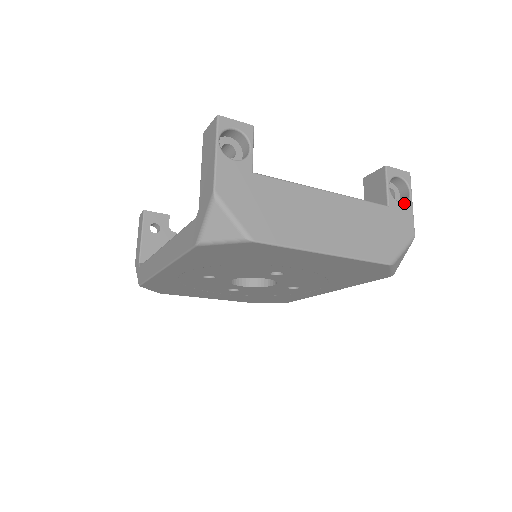
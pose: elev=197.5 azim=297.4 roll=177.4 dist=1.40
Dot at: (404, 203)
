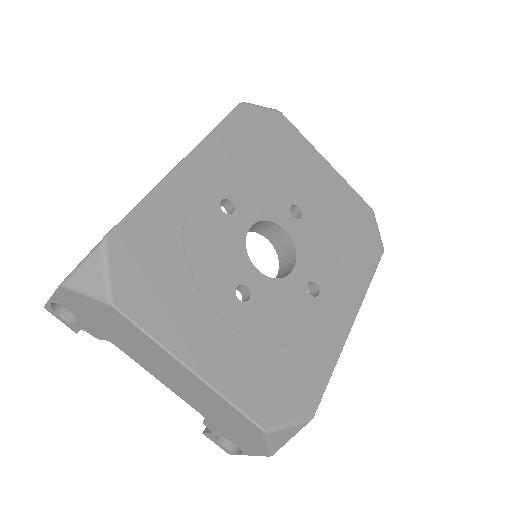
Dot at: occluded
